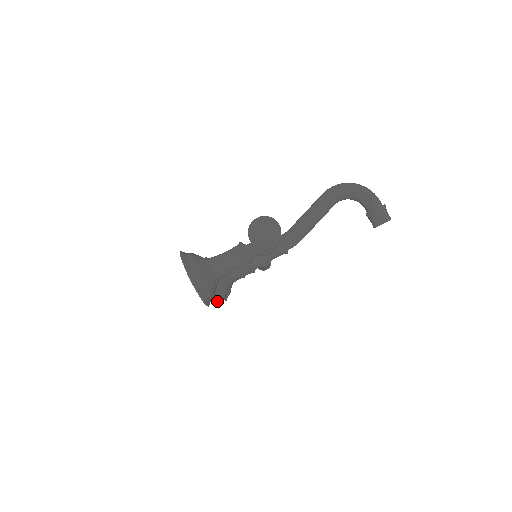
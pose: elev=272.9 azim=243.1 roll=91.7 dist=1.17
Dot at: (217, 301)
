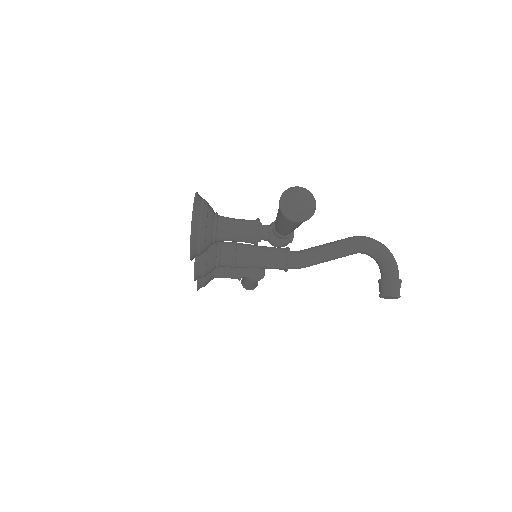
Dot at: (195, 273)
